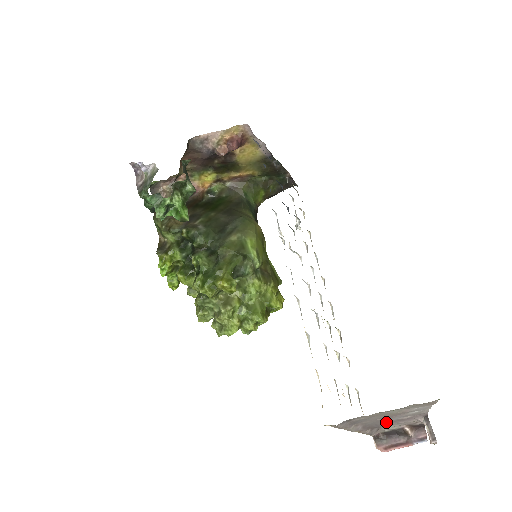
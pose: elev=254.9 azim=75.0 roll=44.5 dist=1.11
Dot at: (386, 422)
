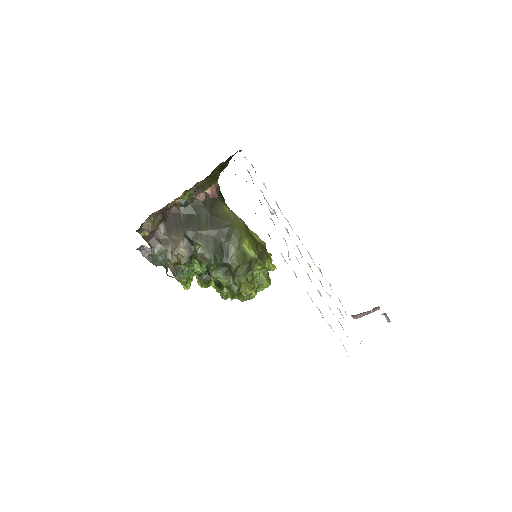
Dot at: occluded
